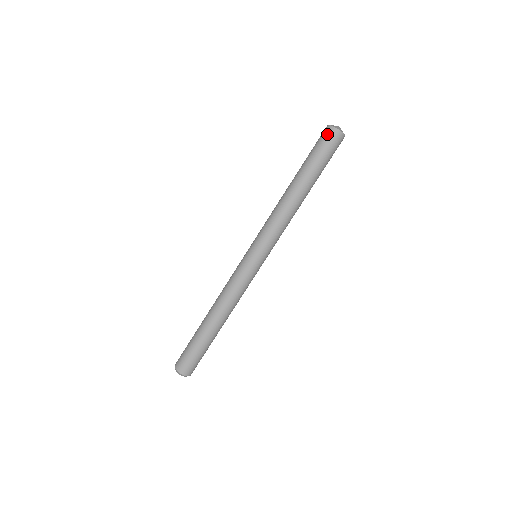
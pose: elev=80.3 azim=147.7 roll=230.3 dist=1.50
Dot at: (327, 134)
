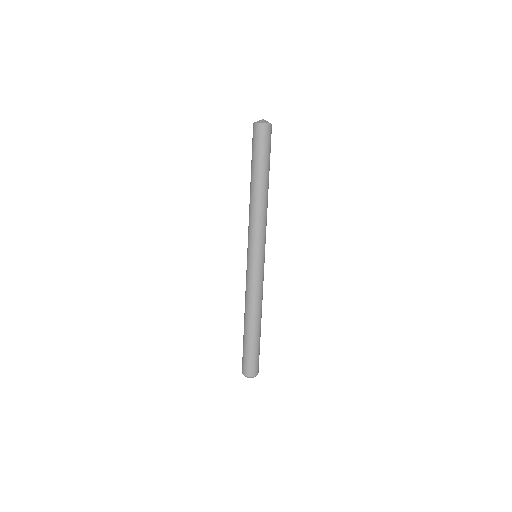
Dot at: (265, 132)
